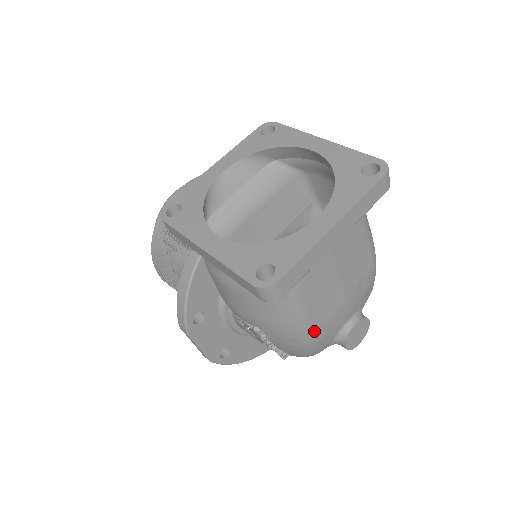
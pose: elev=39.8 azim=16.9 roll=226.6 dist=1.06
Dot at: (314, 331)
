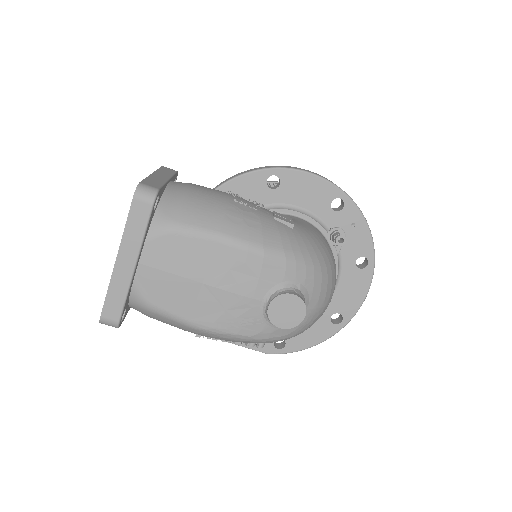
Dot at: (215, 327)
